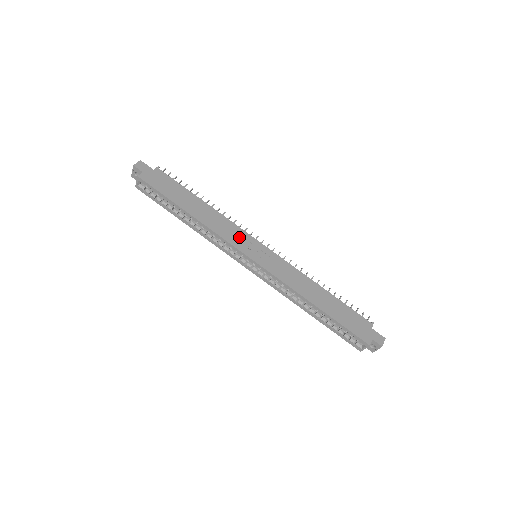
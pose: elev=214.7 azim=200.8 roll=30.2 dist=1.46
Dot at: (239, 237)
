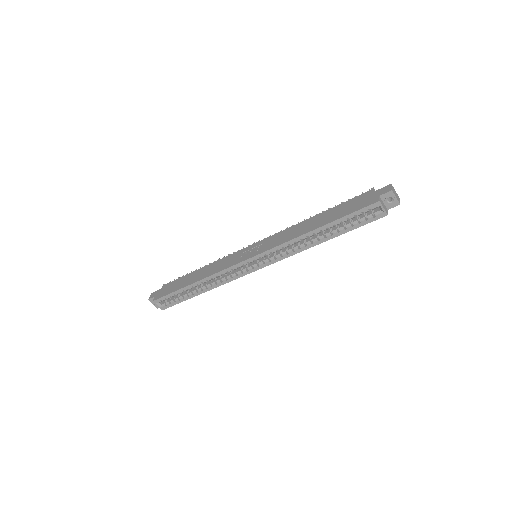
Dot at: (233, 259)
